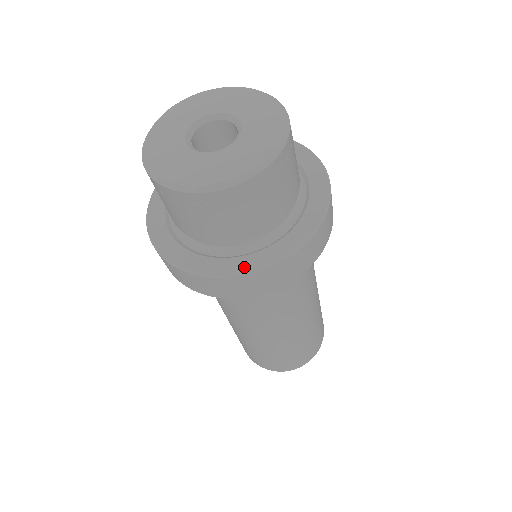
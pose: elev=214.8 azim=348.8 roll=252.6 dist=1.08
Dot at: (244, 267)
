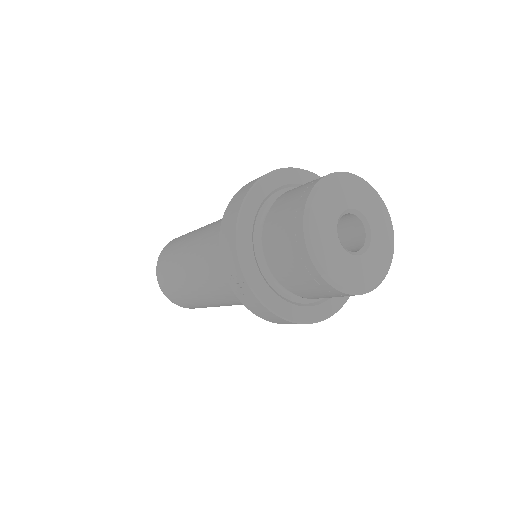
Dot at: occluded
